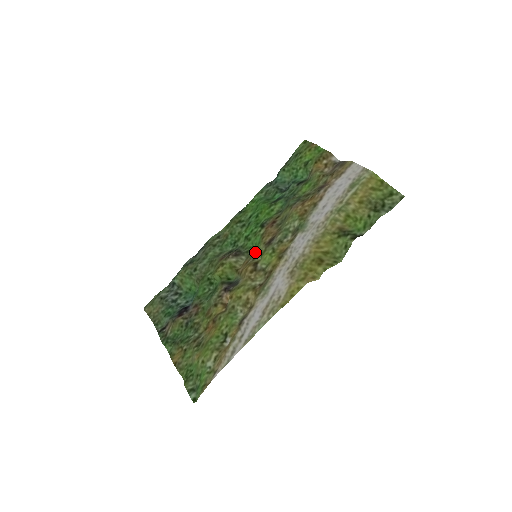
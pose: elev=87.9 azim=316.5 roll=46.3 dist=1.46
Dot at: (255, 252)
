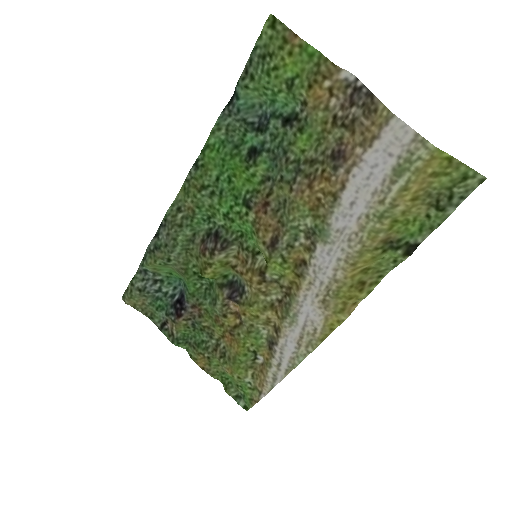
Dot at: (250, 244)
